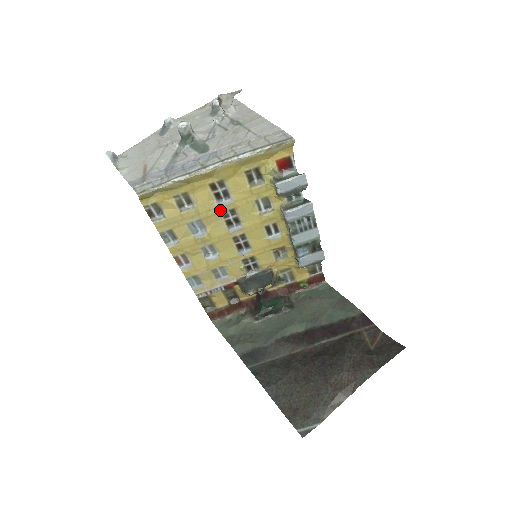
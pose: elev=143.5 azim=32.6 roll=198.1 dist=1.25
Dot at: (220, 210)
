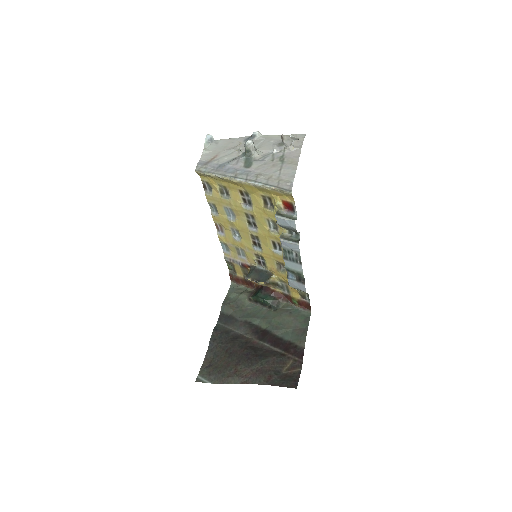
Dot at: (244, 211)
